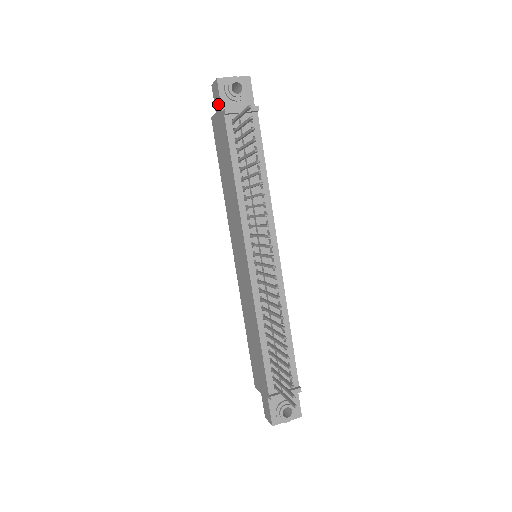
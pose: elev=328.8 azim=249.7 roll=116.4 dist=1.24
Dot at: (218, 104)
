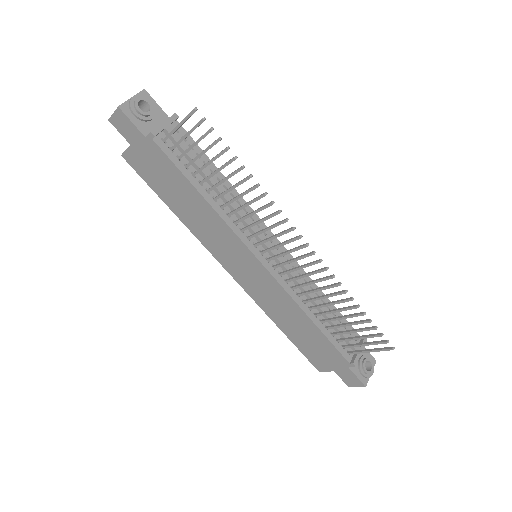
Dot at: (133, 133)
